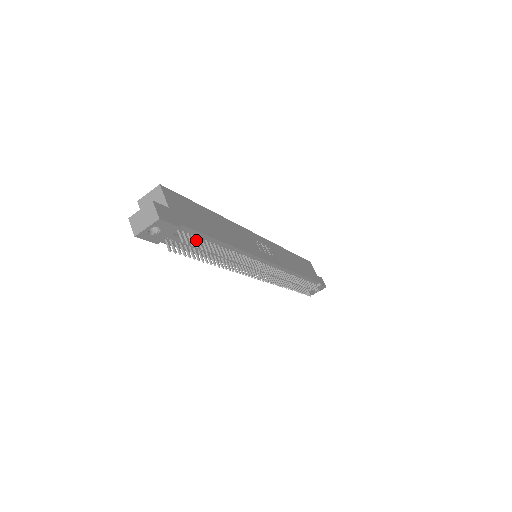
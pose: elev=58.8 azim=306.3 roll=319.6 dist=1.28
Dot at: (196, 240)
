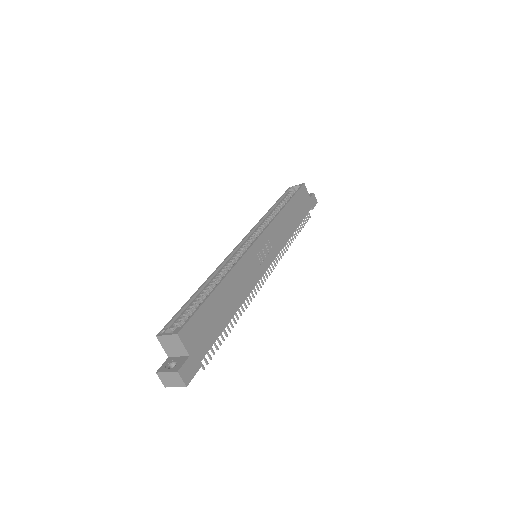
Dot at: occluded
